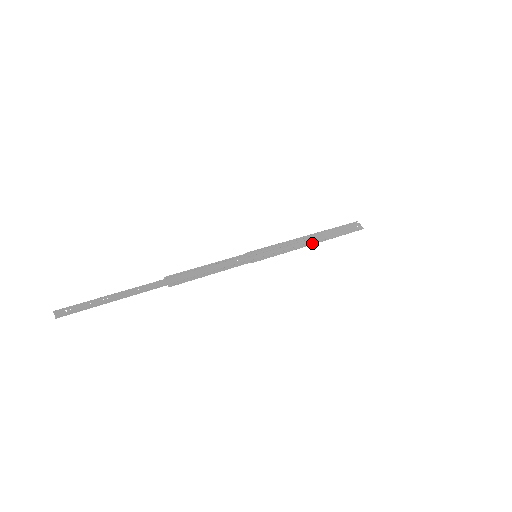
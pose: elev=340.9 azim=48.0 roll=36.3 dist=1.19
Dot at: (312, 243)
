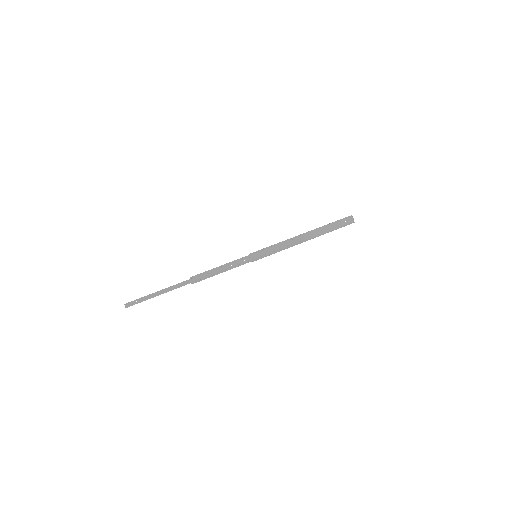
Dot at: occluded
